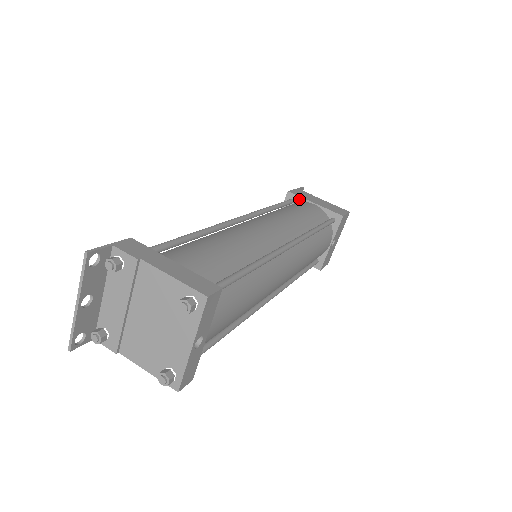
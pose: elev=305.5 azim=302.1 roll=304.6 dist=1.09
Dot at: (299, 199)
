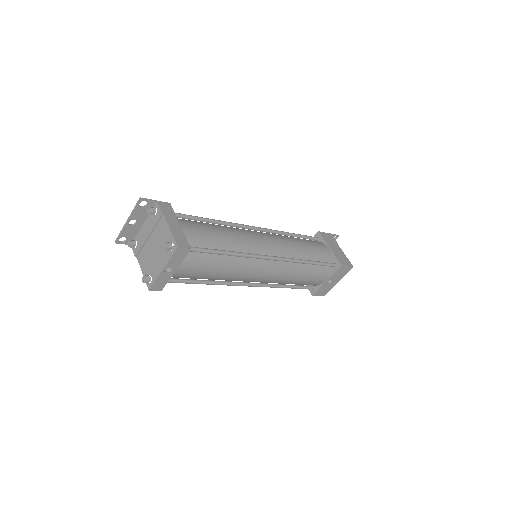
Dot at: (322, 240)
